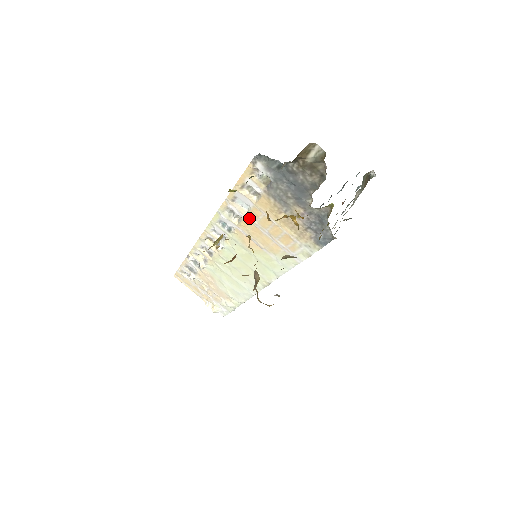
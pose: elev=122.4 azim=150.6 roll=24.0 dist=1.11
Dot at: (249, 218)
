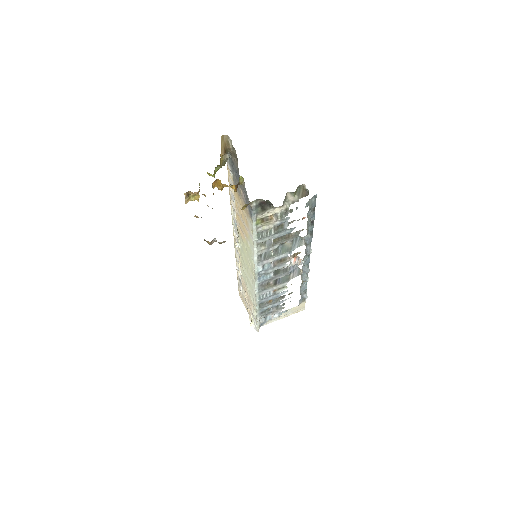
Dot at: (237, 210)
